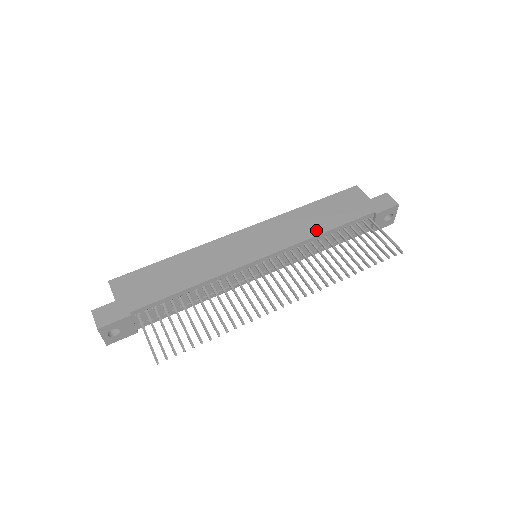
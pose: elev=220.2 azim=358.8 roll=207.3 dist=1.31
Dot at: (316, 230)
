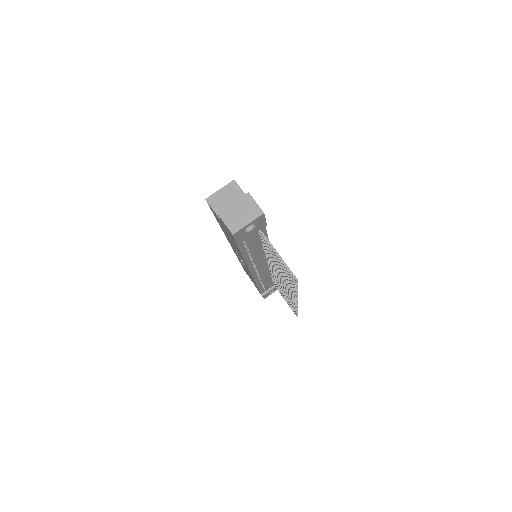
Dot at: occluded
